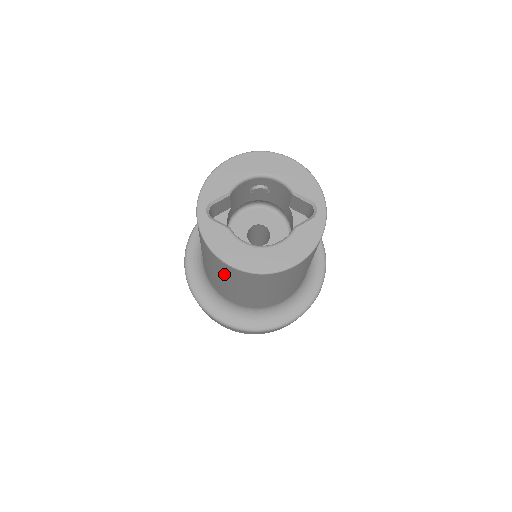
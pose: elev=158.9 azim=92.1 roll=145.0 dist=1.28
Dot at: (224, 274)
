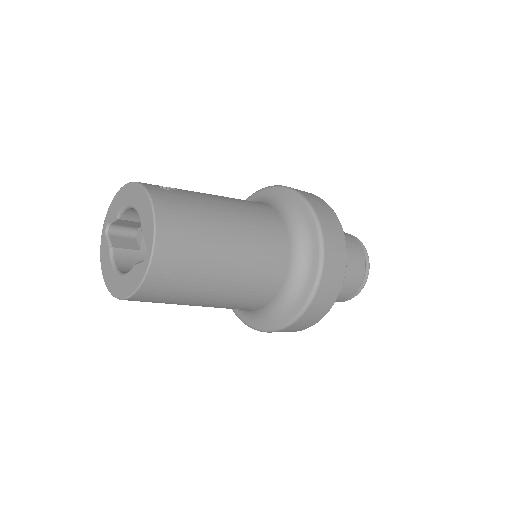
Dot at: occluded
